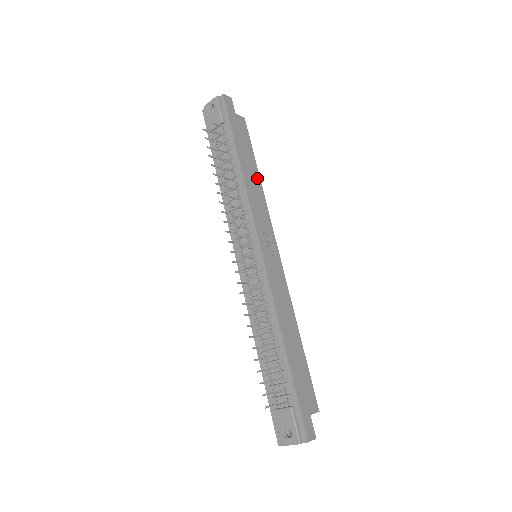
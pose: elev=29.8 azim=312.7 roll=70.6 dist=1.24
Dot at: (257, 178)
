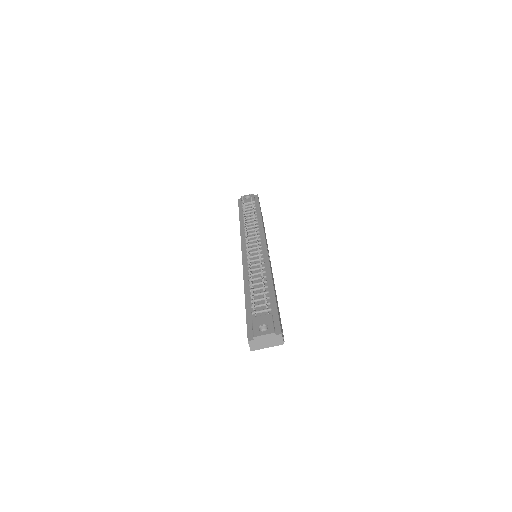
Dot at: (265, 233)
